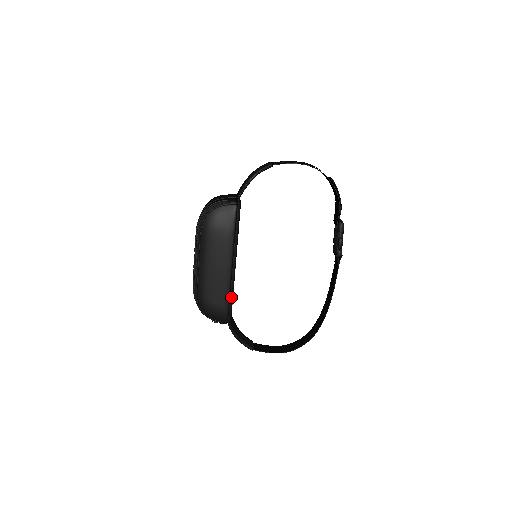
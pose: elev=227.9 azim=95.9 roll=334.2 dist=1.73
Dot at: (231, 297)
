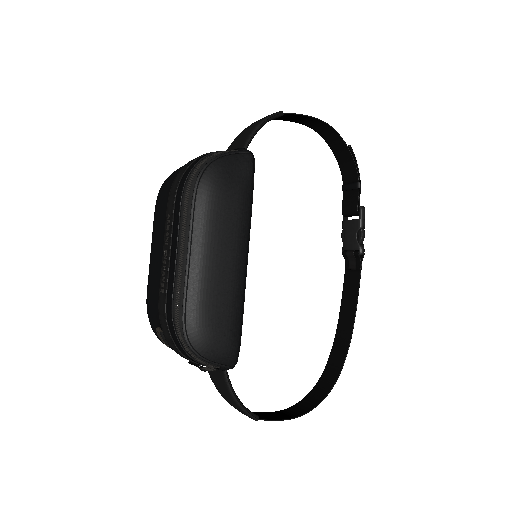
Dot at: (242, 316)
